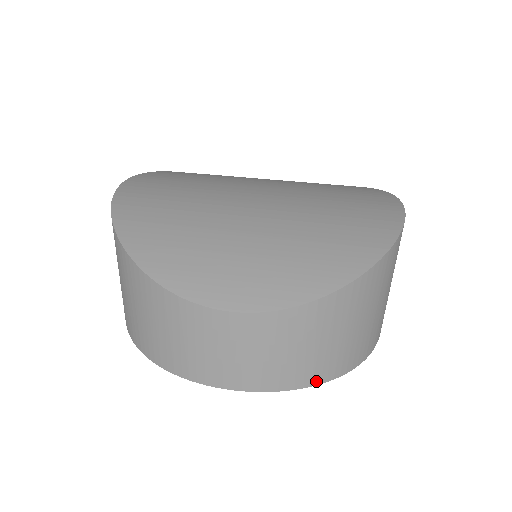
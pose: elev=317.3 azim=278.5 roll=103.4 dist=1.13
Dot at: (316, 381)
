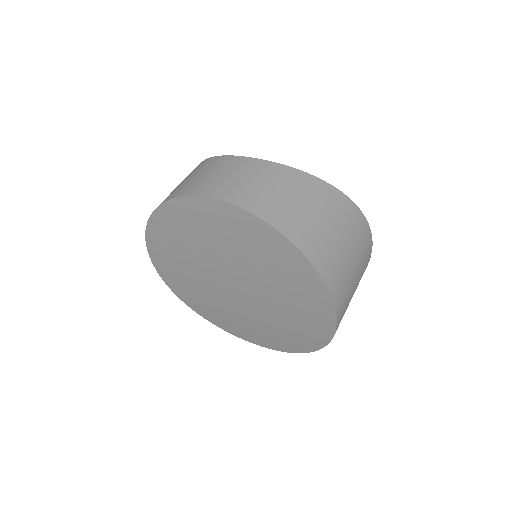
Dot at: (270, 221)
